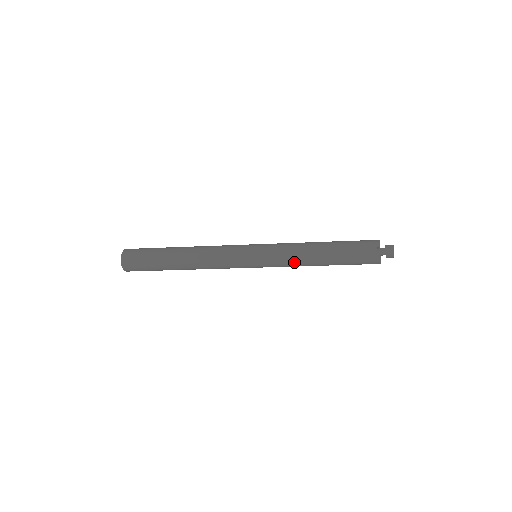
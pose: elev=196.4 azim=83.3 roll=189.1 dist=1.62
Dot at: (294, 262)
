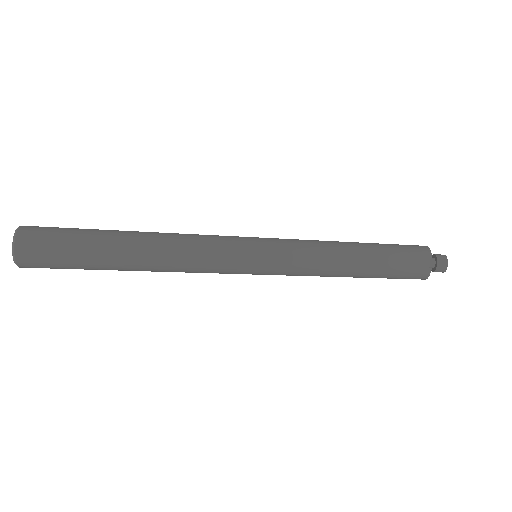
Dot at: (317, 272)
